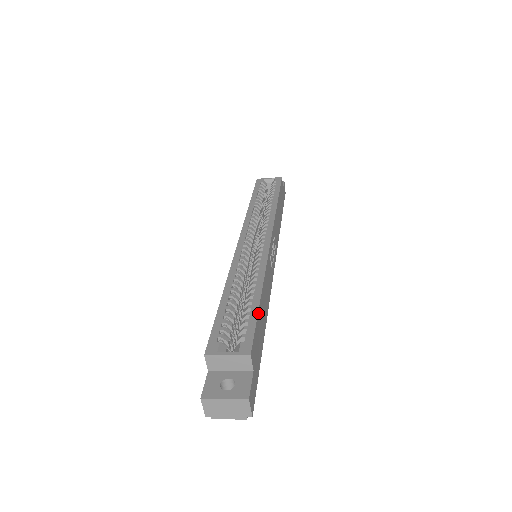
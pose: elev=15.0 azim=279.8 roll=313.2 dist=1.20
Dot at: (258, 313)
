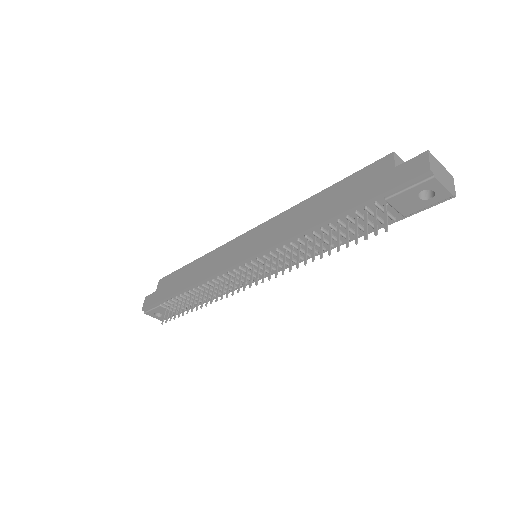
Dot at: occluded
